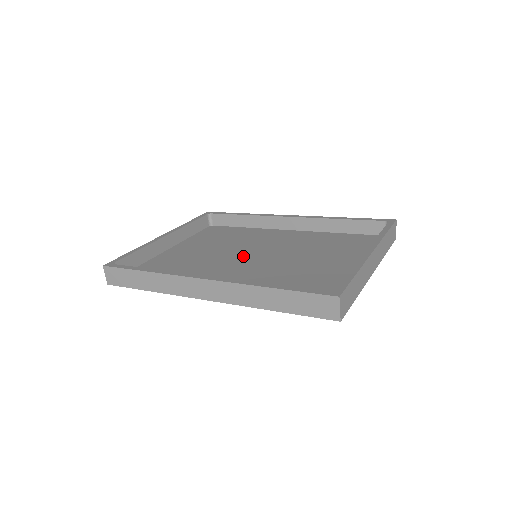
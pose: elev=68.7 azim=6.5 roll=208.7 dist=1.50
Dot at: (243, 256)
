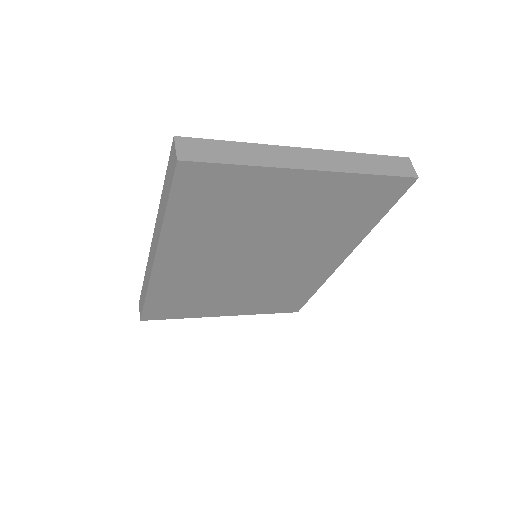
Dot at: occluded
